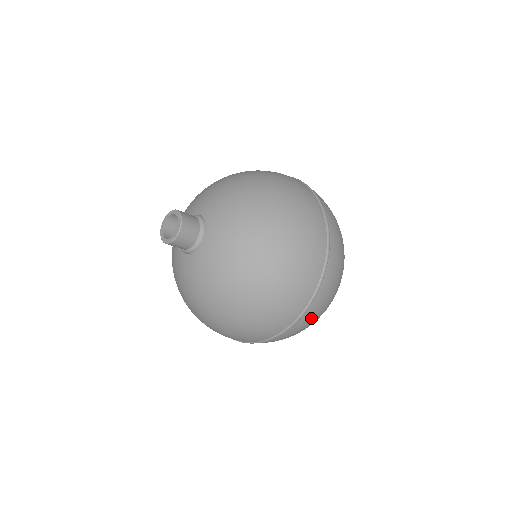
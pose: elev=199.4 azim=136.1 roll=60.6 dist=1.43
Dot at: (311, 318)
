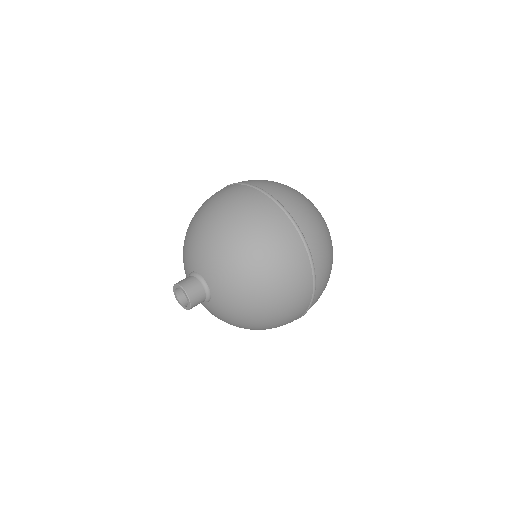
Dot at: (321, 292)
